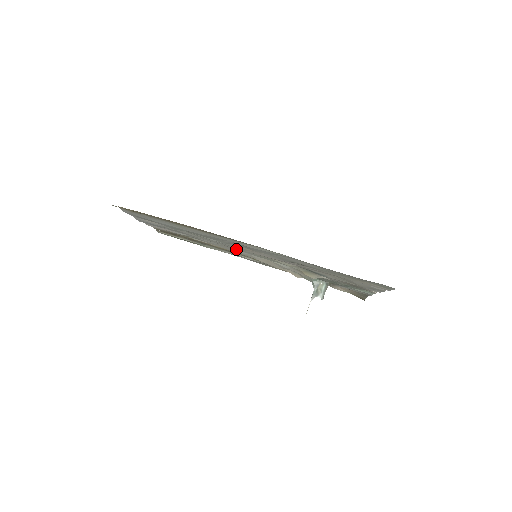
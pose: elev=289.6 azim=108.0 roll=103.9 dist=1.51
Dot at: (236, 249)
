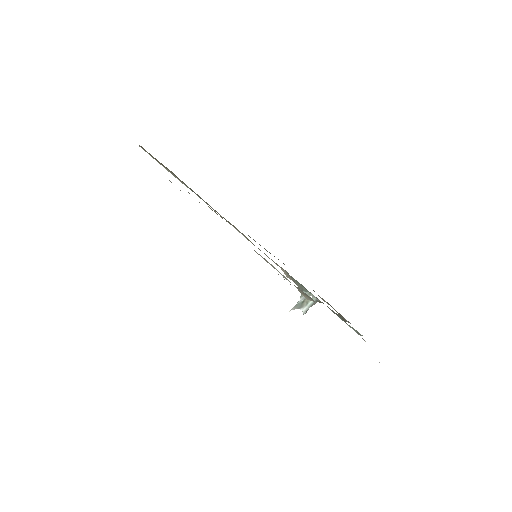
Dot at: occluded
